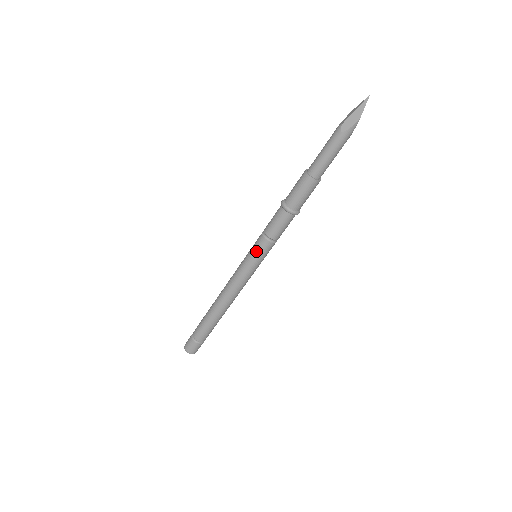
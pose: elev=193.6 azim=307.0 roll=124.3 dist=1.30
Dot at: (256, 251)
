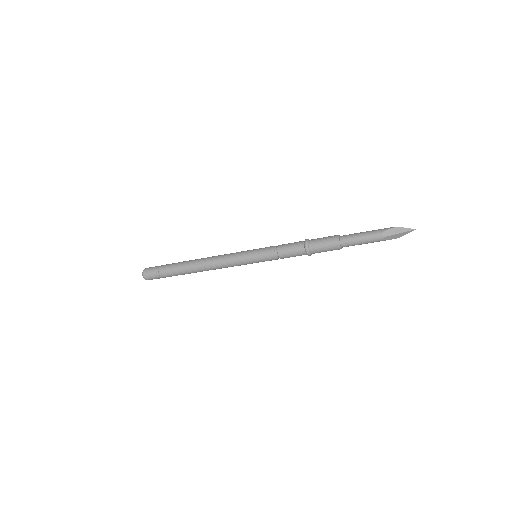
Dot at: (263, 260)
